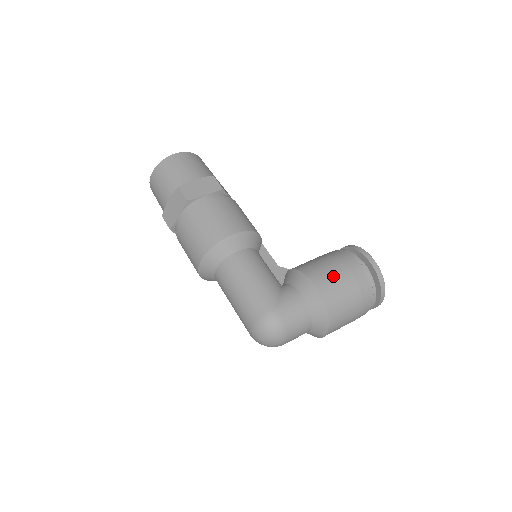
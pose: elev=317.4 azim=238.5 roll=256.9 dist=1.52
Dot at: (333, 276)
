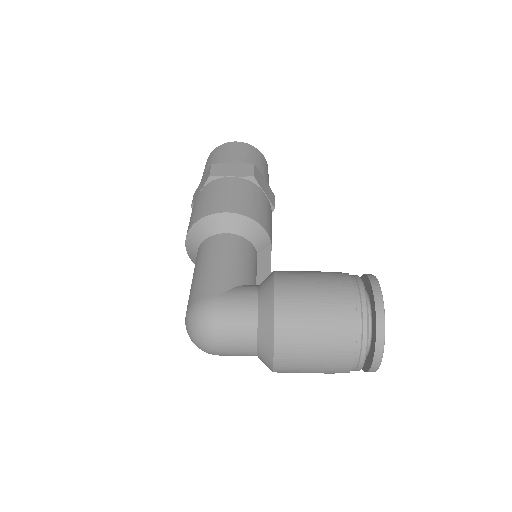
Dot at: (307, 287)
